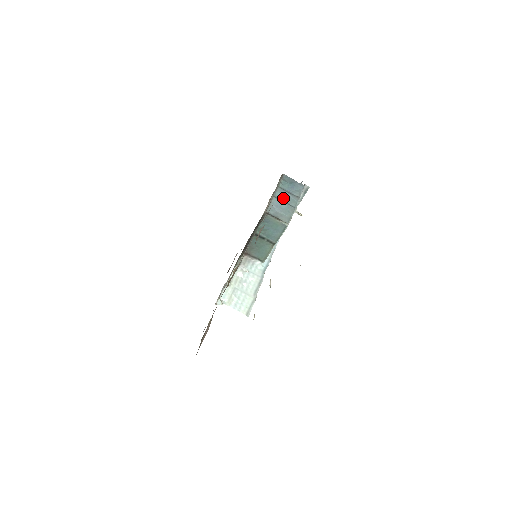
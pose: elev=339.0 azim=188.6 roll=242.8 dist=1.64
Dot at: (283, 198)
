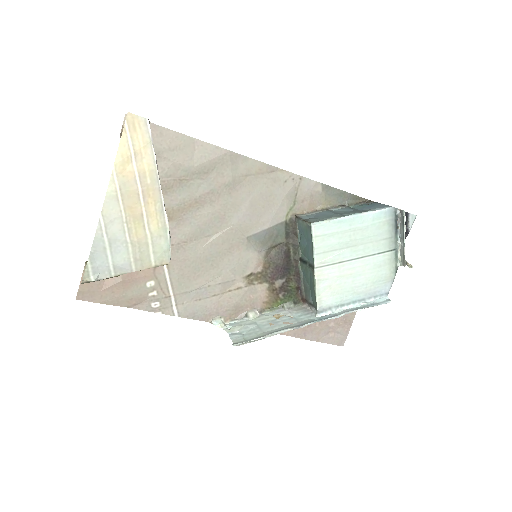
Dot at: (340, 212)
